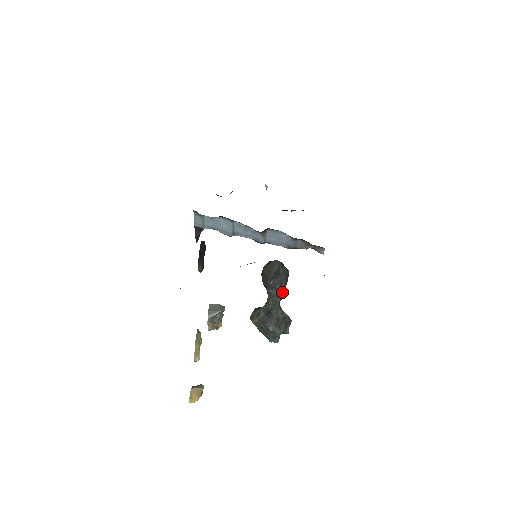
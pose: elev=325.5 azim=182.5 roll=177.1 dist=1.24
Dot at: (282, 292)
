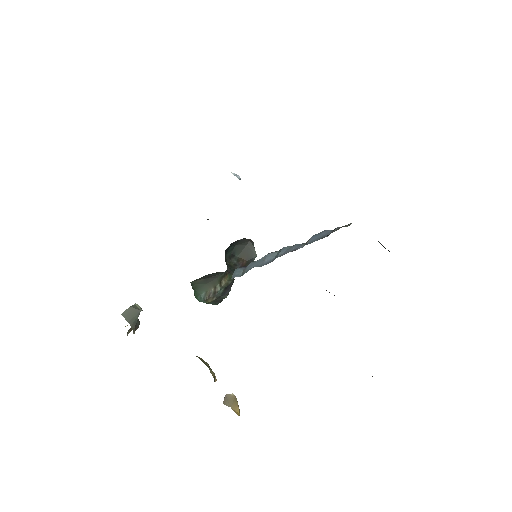
Dot at: occluded
